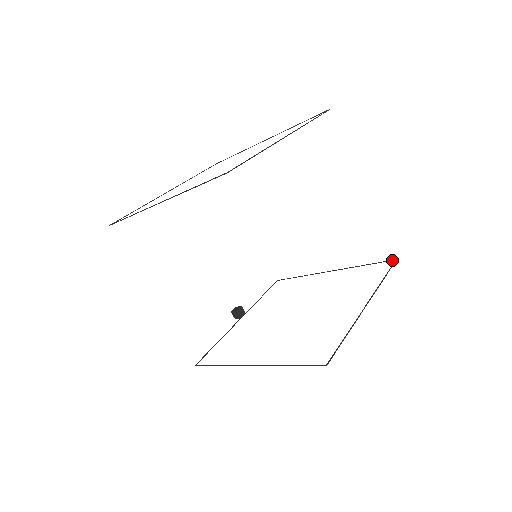
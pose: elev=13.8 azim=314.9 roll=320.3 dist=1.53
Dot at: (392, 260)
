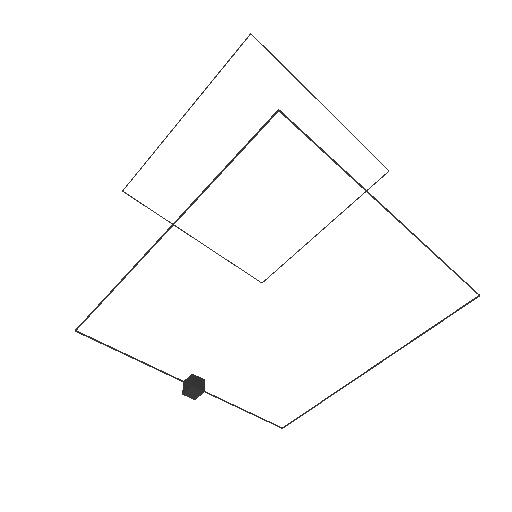
Dot at: (472, 299)
